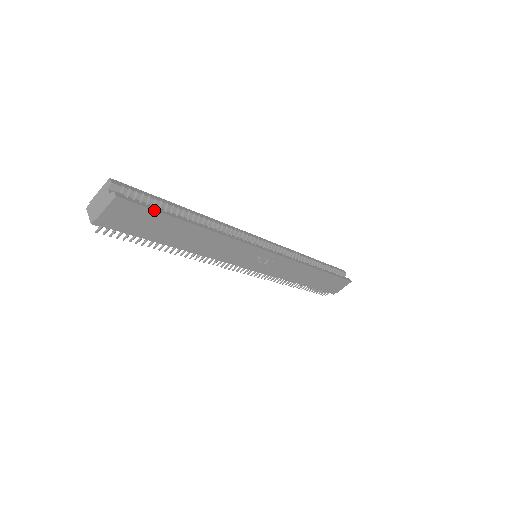
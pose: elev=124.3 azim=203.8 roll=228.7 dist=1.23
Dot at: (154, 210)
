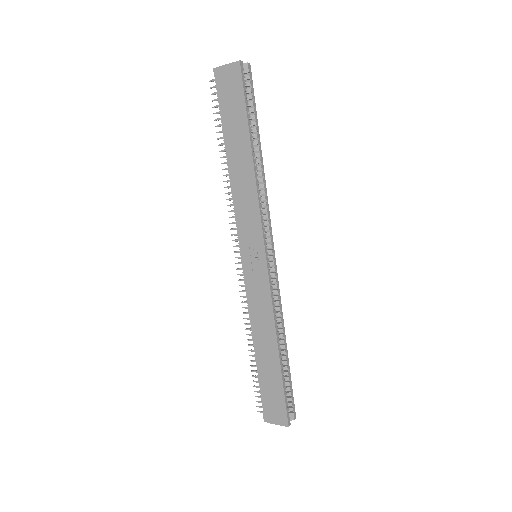
Dot at: (245, 99)
